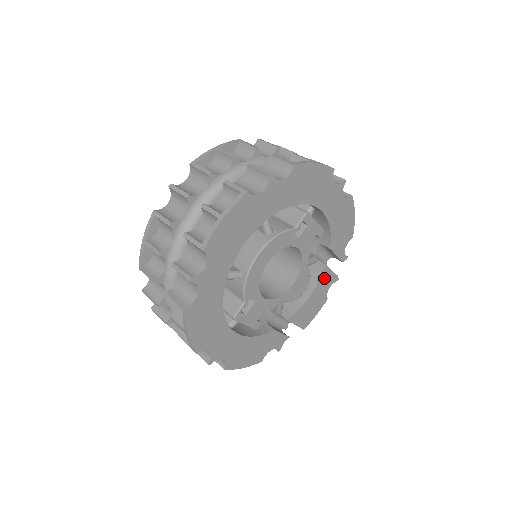
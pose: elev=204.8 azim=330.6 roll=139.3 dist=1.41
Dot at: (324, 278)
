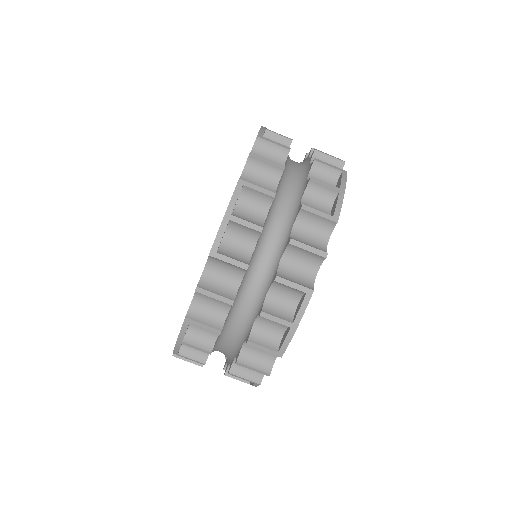
Dot at: occluded
